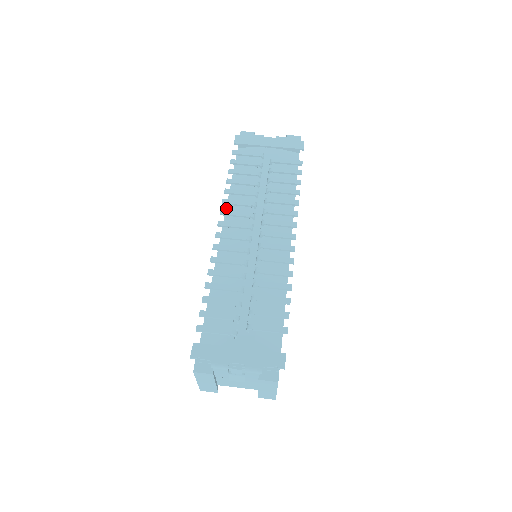
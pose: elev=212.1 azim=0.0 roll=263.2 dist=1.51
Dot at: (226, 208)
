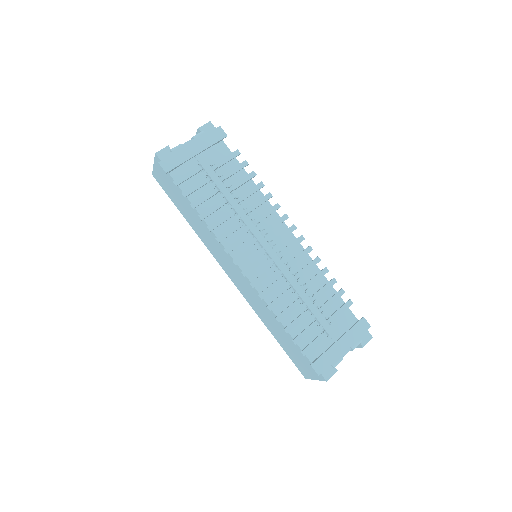
Dot at: (221, 243)
